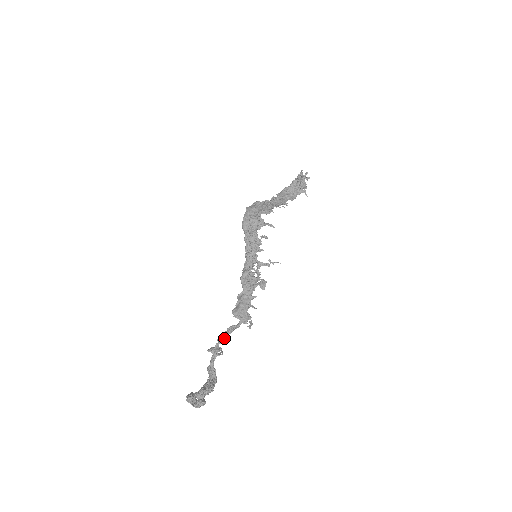
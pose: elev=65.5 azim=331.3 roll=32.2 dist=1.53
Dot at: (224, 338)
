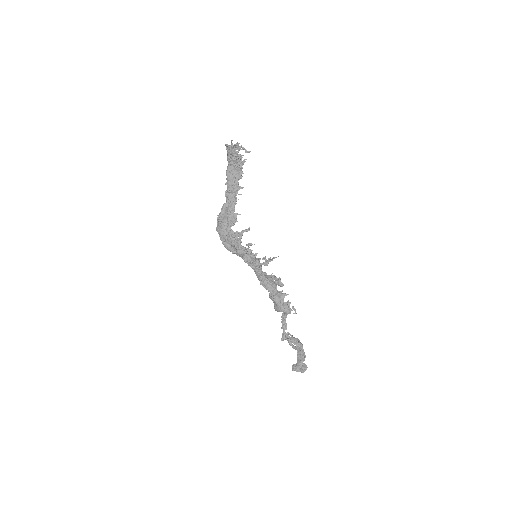
Dot at: (285, 325)
